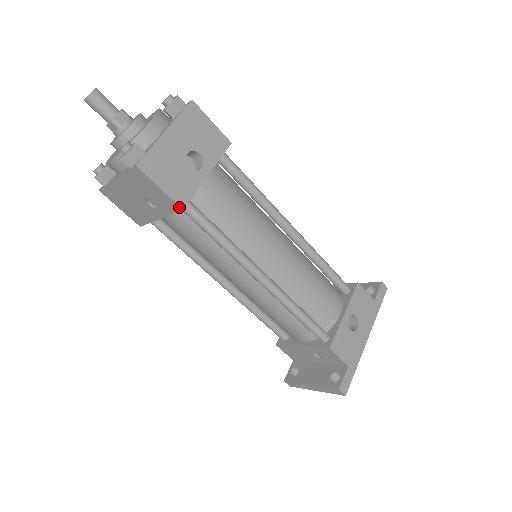
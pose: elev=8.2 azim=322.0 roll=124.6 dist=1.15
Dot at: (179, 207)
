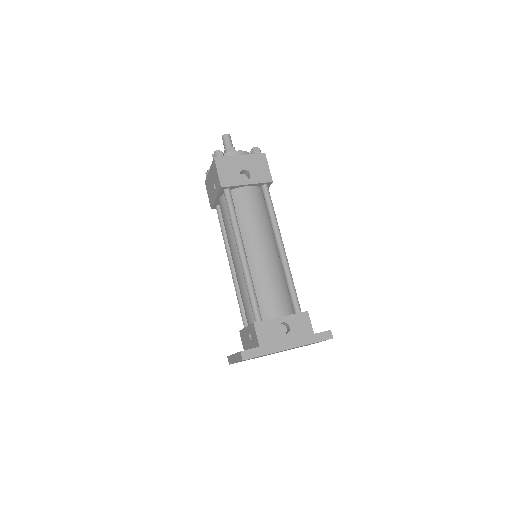
Dot at: (220, 185)
